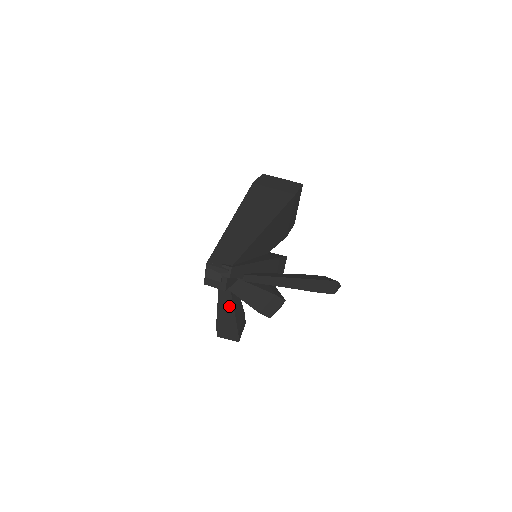
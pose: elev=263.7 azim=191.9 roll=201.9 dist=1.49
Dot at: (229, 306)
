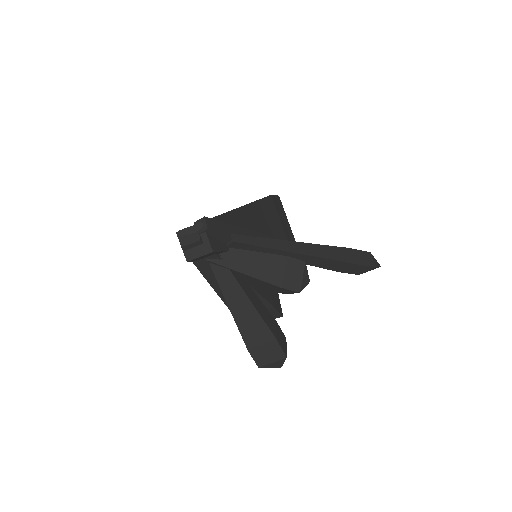
Dot at: (241, 297)
